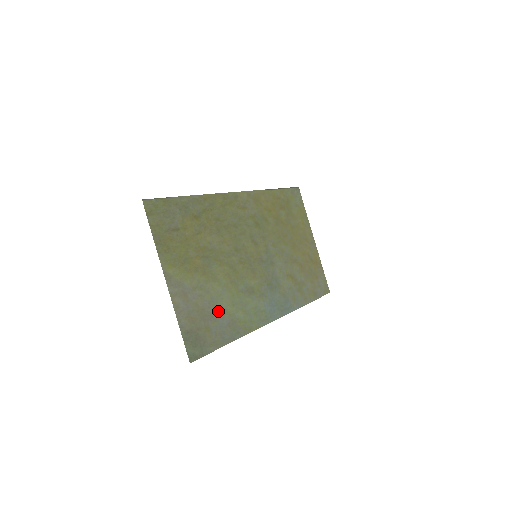
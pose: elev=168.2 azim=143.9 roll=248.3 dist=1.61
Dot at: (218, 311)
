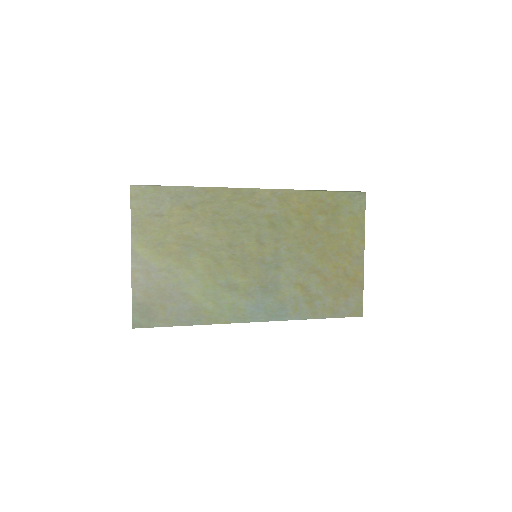
Dot at: (182, 295)
